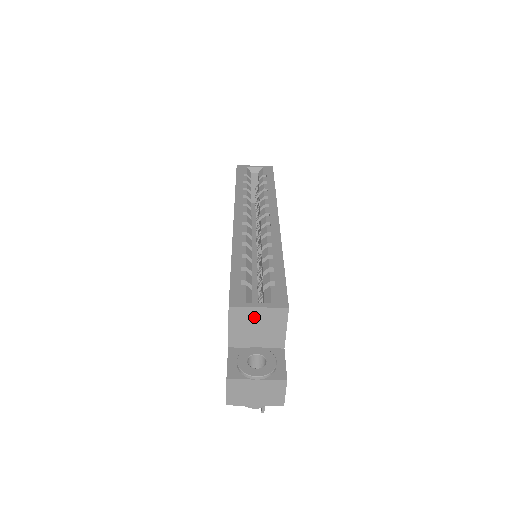
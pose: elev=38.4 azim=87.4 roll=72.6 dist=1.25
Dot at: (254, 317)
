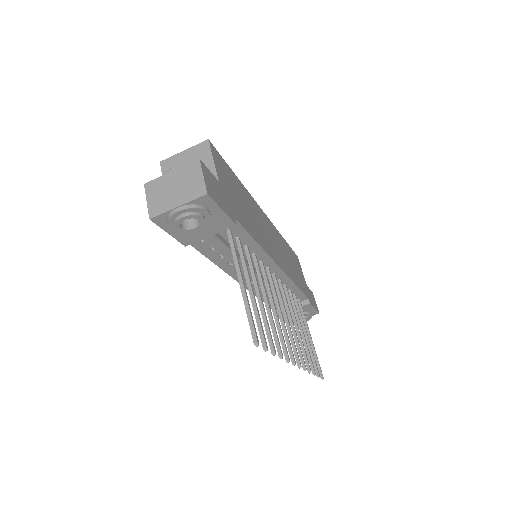
Dot at: (182, 162)
